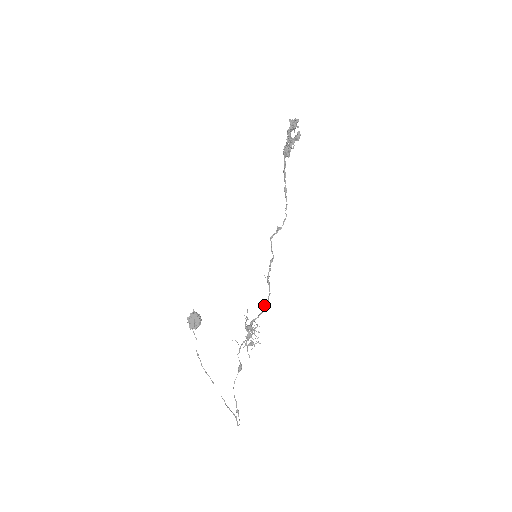
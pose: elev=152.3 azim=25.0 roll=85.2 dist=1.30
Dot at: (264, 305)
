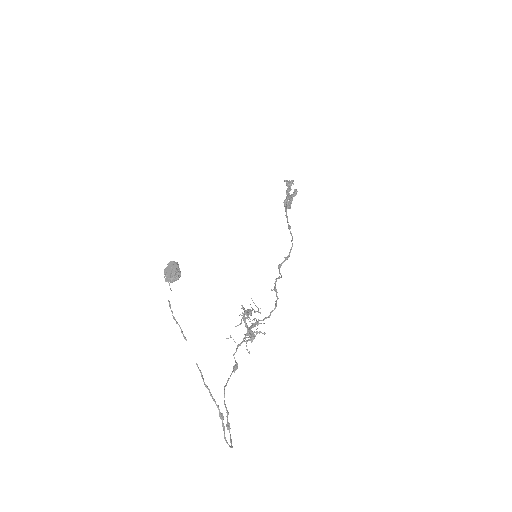
Dot at: (271, 311)
